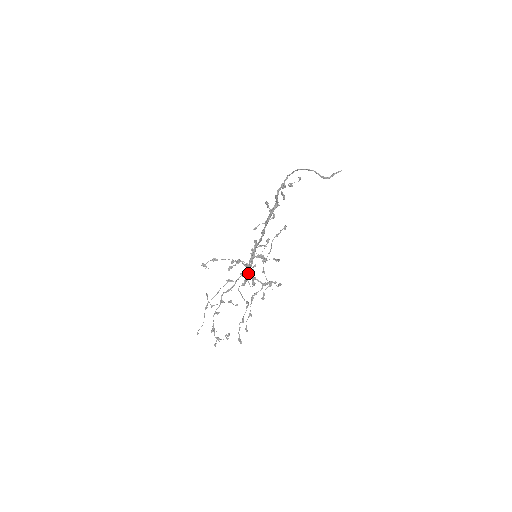
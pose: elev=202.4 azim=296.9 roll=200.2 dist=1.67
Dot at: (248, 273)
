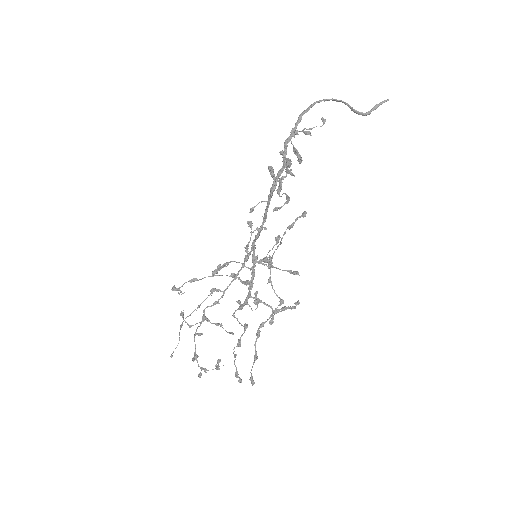
Dot at: (248, 292)
